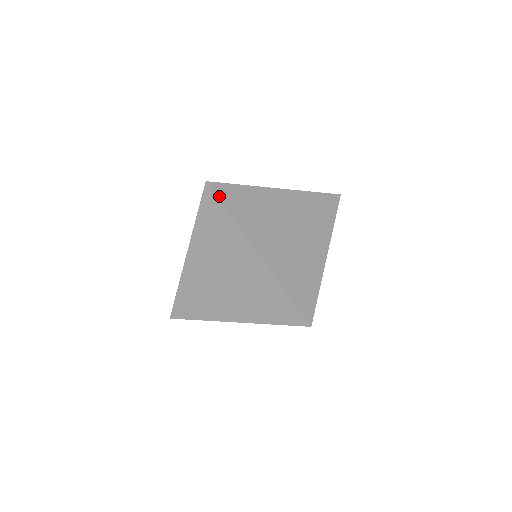
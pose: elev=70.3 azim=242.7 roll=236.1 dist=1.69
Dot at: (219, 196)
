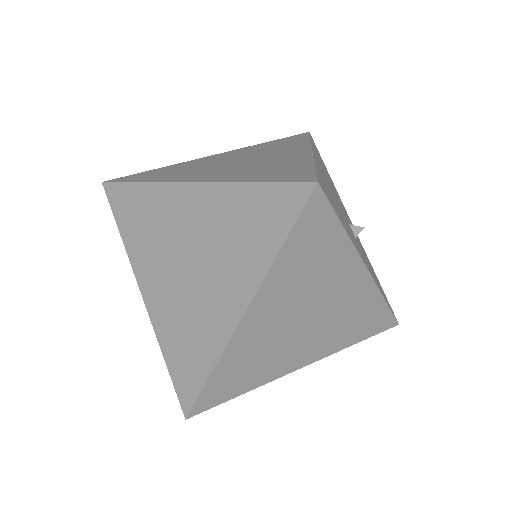
Dot at: (121, 181)
